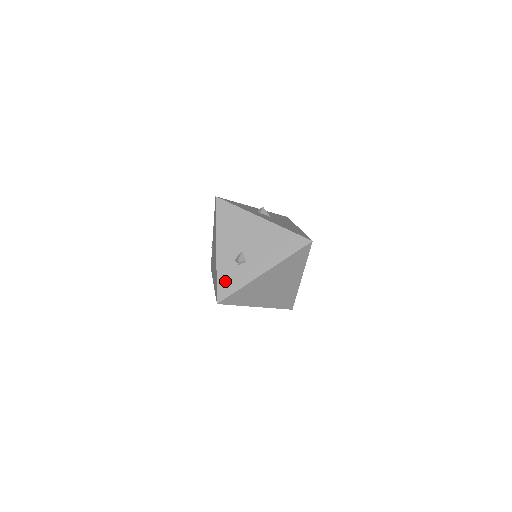
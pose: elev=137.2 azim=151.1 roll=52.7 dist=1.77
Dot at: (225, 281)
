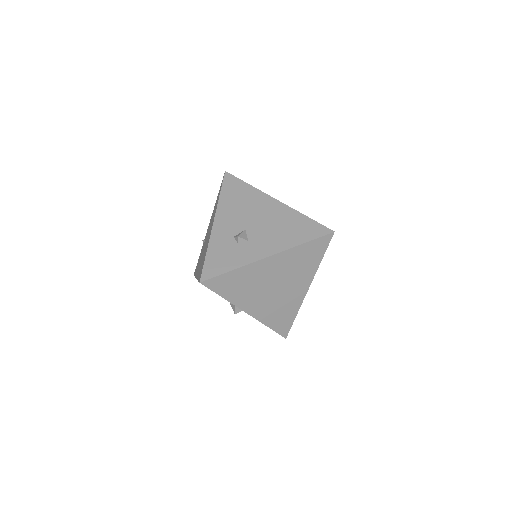
Dot at: (216, 258)
